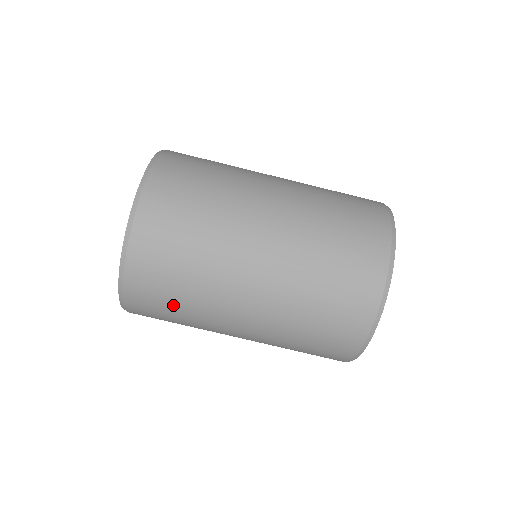
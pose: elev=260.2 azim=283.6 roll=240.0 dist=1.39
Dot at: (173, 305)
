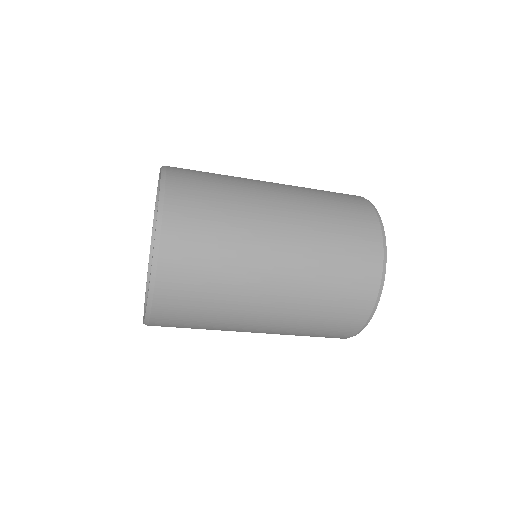
Dot at: (200, 311)
